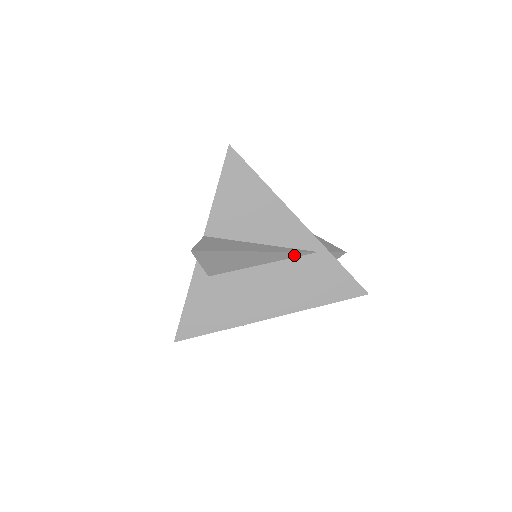
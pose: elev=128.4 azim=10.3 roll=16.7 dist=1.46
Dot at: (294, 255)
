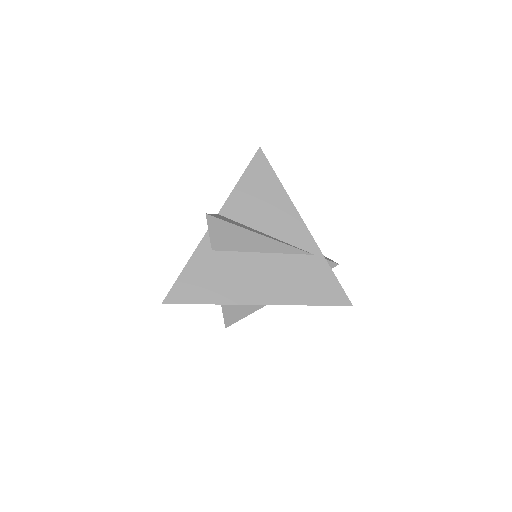
Dot at: (293, 251)
